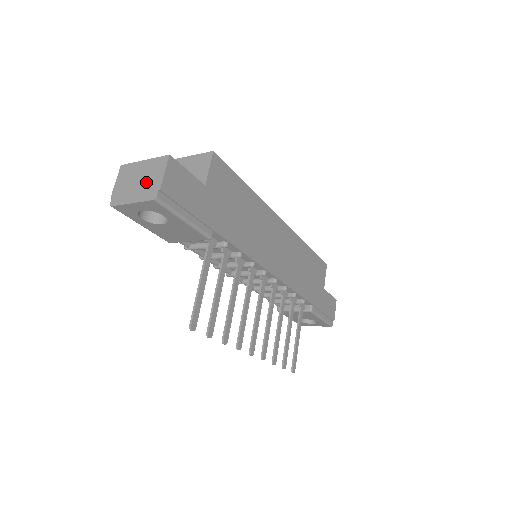
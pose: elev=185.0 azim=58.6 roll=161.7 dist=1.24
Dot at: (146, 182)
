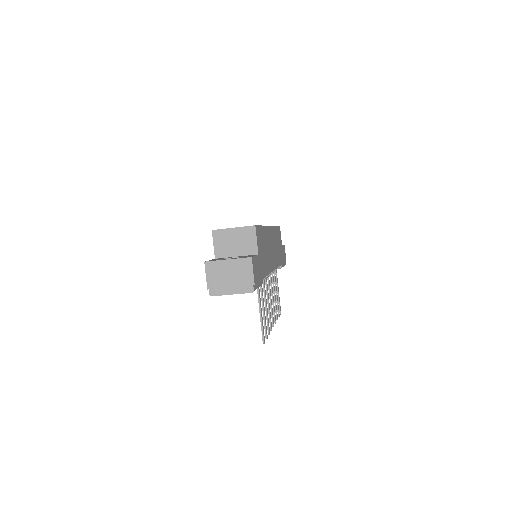
Dot at: (239, 278)
